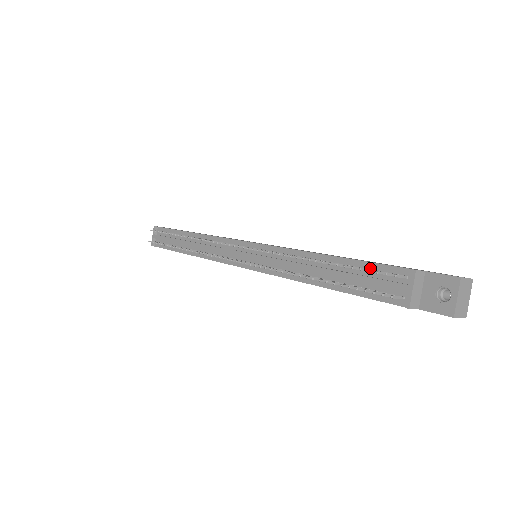
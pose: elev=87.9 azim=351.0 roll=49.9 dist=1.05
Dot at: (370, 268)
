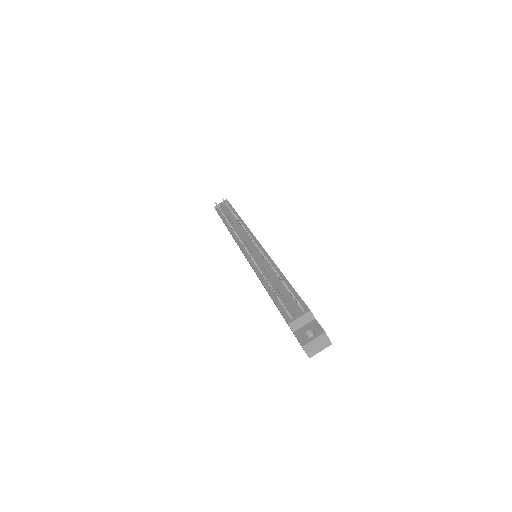
Dot at: (295, 296)
